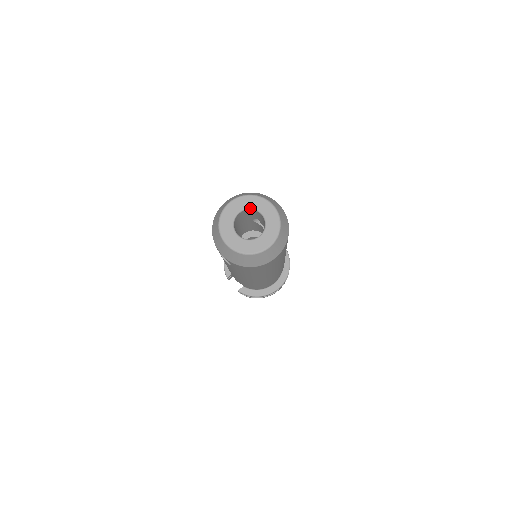
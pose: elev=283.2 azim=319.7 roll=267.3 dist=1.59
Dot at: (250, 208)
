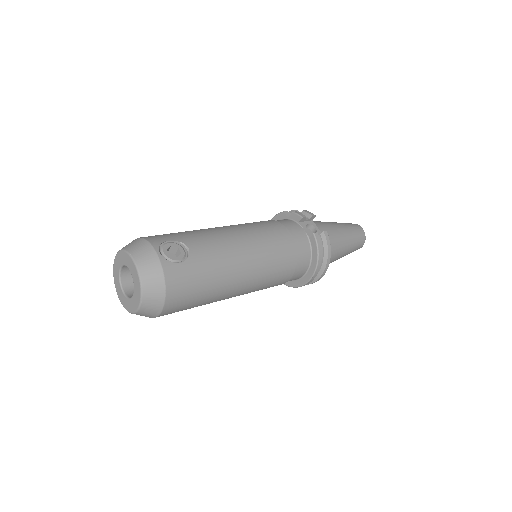
Dot at: (124, 265)
